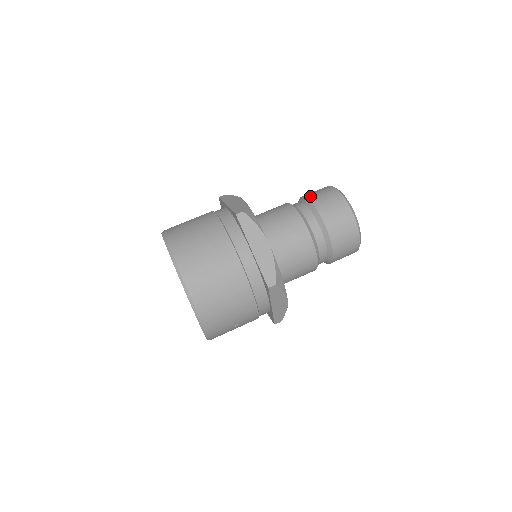
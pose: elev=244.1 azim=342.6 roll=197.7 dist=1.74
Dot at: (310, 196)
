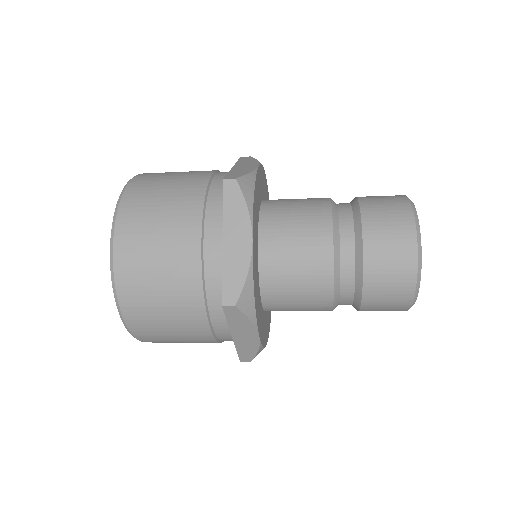
Dot at: (370, 248)
